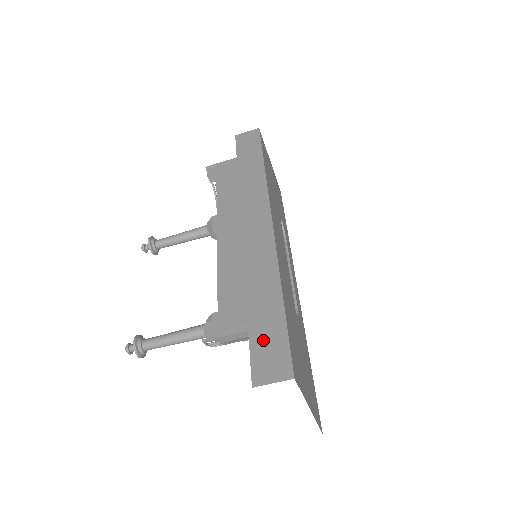
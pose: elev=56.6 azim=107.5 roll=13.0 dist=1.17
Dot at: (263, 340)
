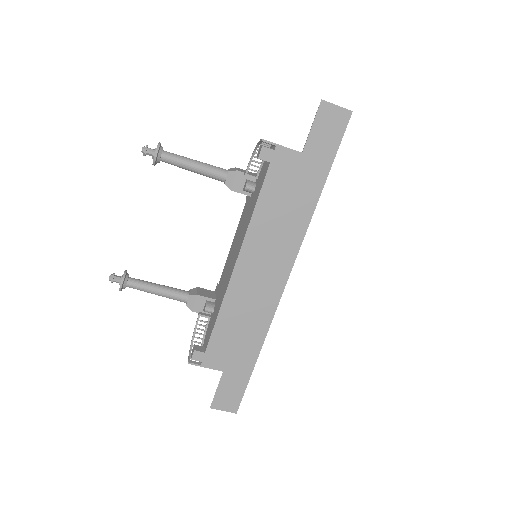
Dot at: (230, 383)
